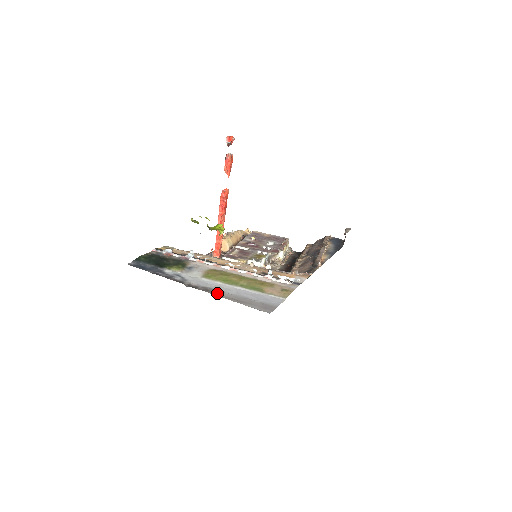
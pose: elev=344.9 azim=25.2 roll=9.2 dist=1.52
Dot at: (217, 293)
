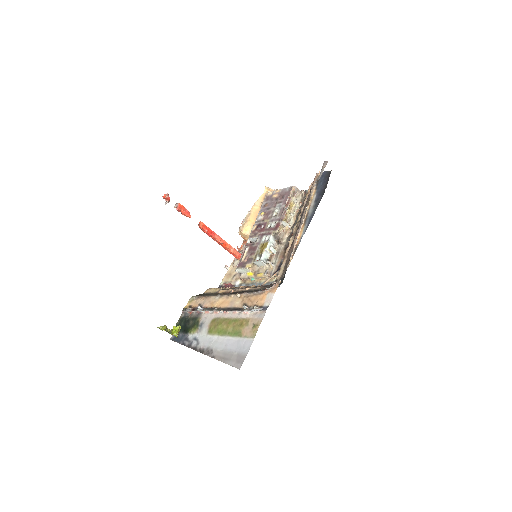
Dot at: (213, 354)
